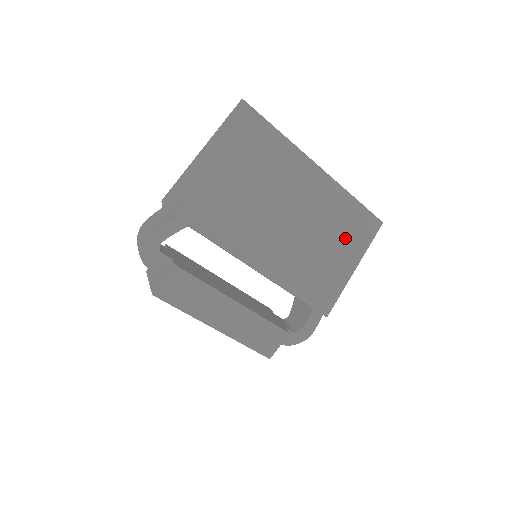
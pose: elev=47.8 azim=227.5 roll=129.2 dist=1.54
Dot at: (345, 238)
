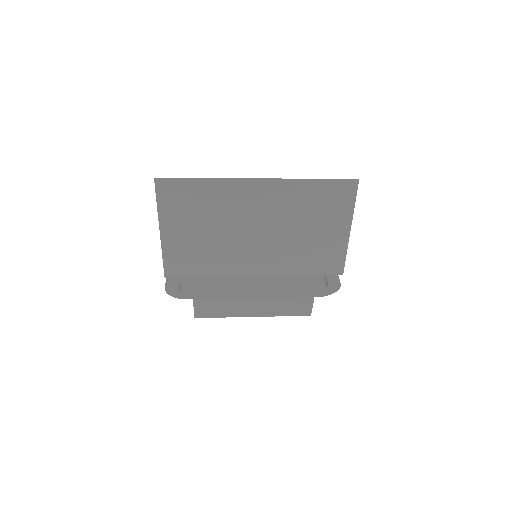
Dot at: (323, 214)
